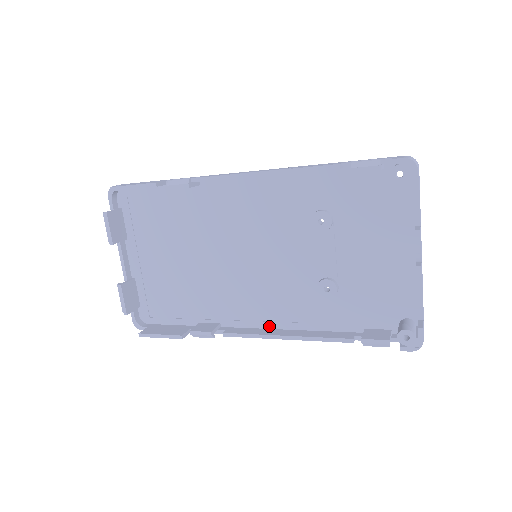
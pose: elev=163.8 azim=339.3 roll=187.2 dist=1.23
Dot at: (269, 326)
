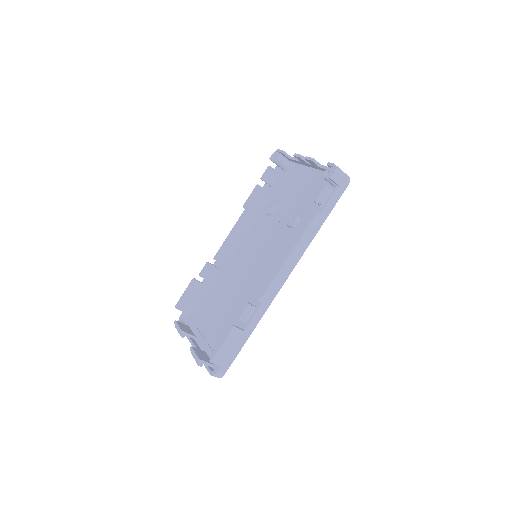
Dot at: occluded
